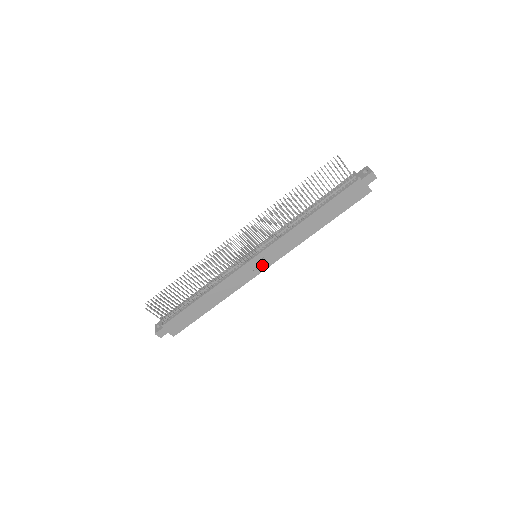
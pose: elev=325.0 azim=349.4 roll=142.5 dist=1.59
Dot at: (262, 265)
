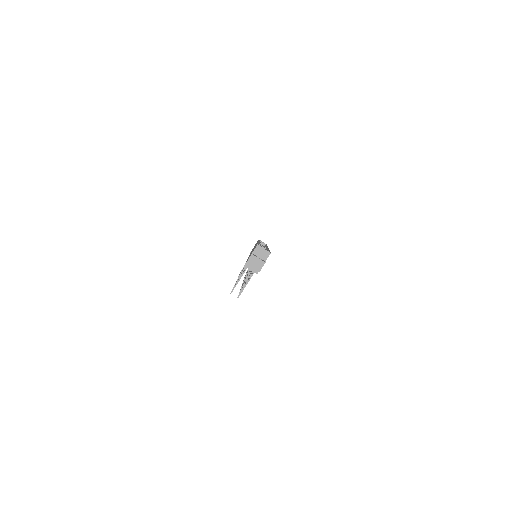
Dot at: occluded
